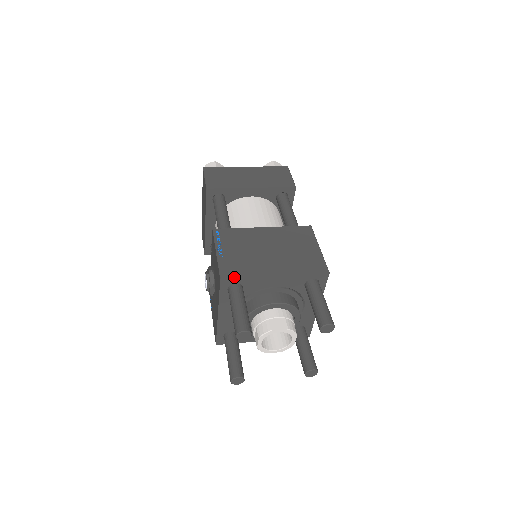
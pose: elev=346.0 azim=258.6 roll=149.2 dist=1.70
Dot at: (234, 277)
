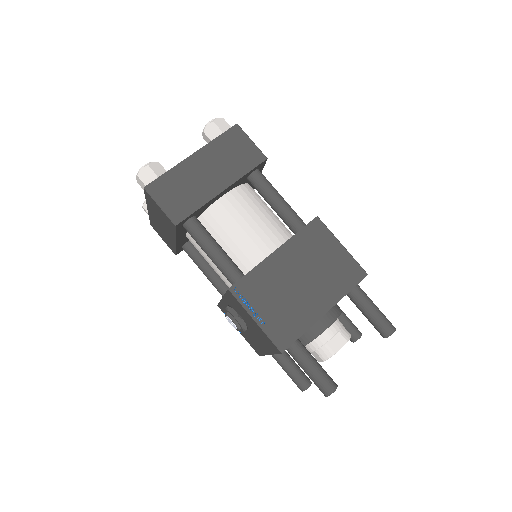
Dot at: (292, 342)
